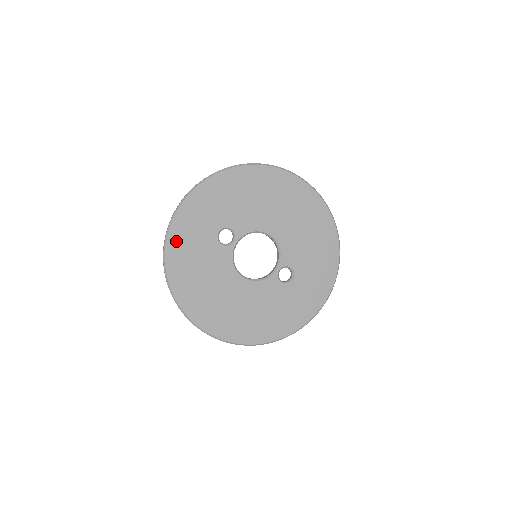
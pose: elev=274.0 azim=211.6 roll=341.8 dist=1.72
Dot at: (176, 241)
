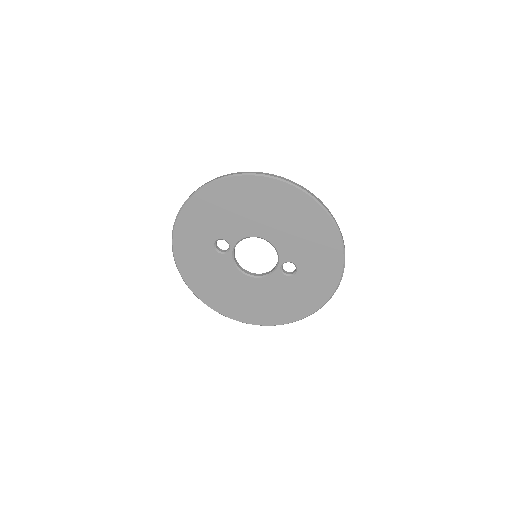
Dot at: (182, 257)
